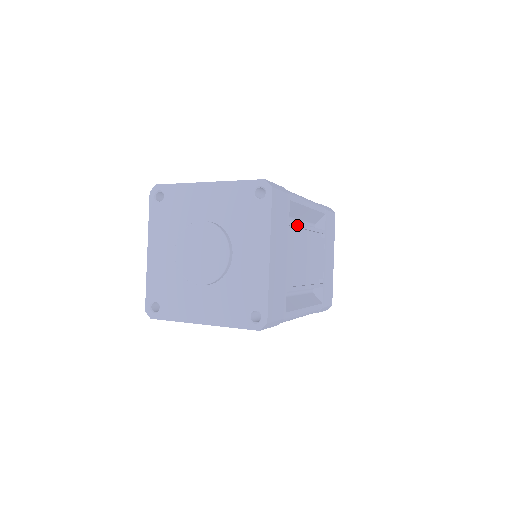
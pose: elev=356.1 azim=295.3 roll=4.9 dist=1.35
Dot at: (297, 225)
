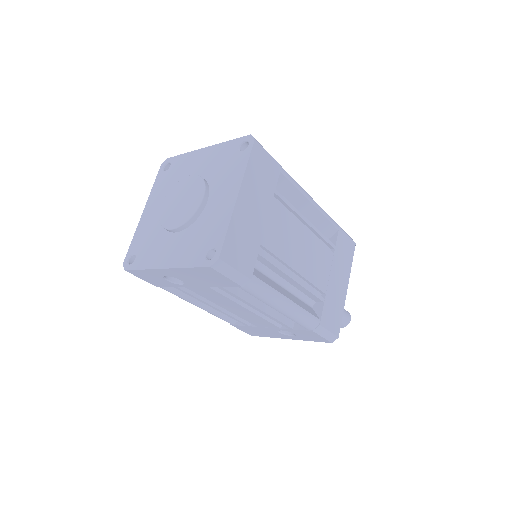
Dot at: (288, 204)
